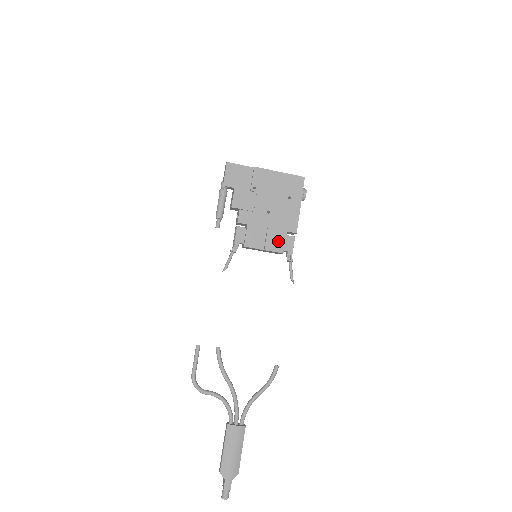
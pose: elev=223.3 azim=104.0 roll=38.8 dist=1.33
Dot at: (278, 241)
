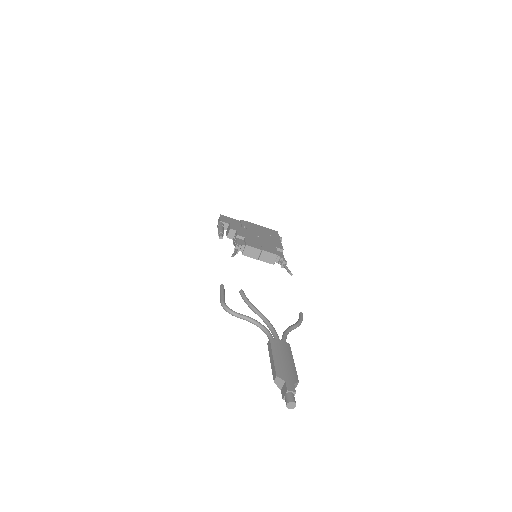
Dot at: (271, 249)
